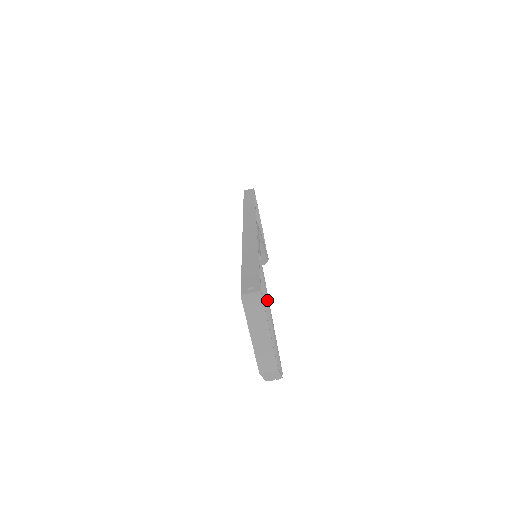
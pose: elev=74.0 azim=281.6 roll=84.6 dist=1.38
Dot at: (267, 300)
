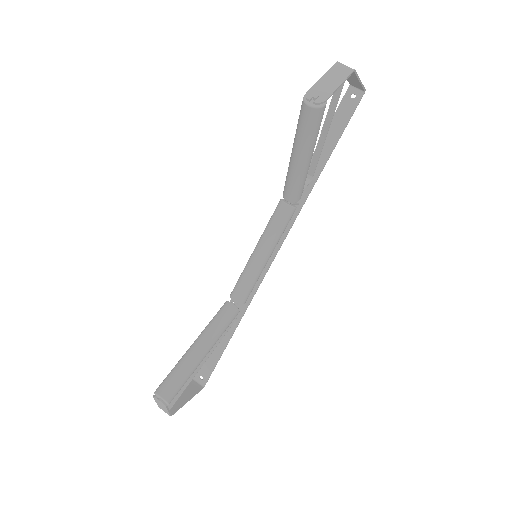
Dot at: occluded
